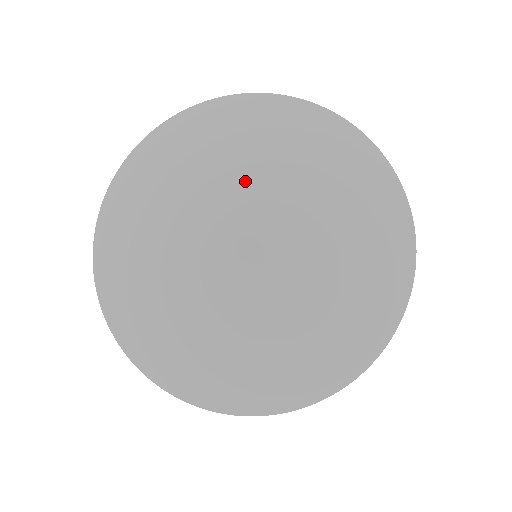
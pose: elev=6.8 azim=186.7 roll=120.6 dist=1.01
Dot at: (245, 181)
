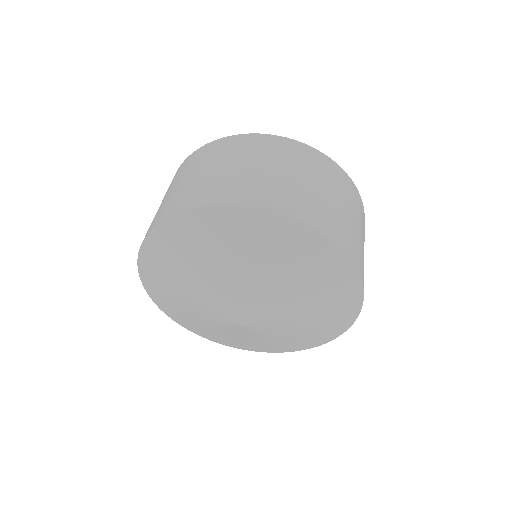
Dot at: (277, 304)
